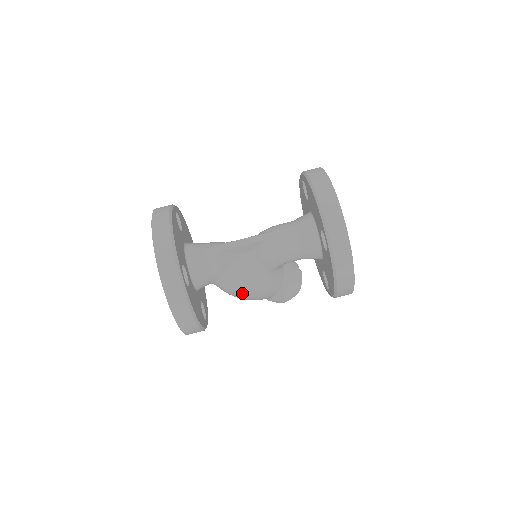
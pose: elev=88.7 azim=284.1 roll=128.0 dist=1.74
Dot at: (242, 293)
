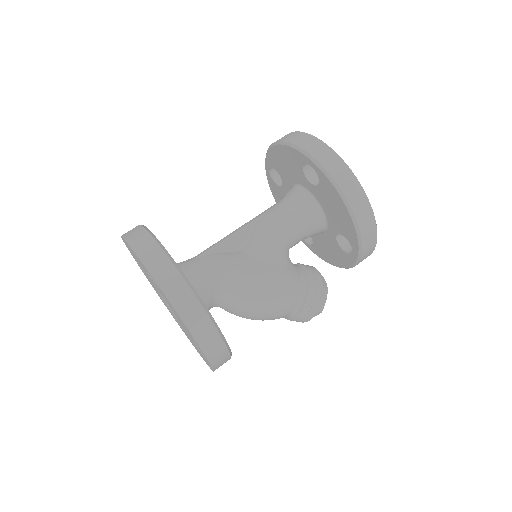
Dot at: (256, 294)
